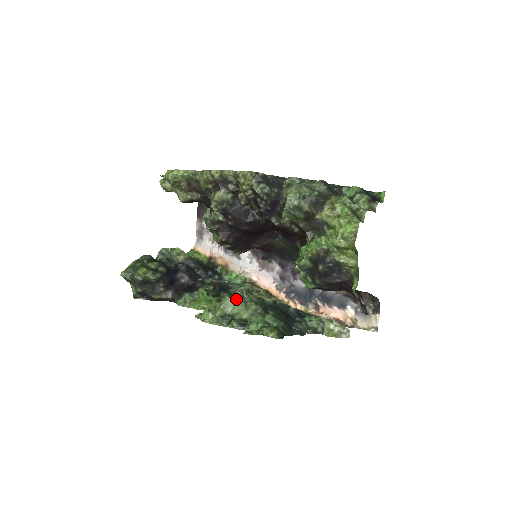
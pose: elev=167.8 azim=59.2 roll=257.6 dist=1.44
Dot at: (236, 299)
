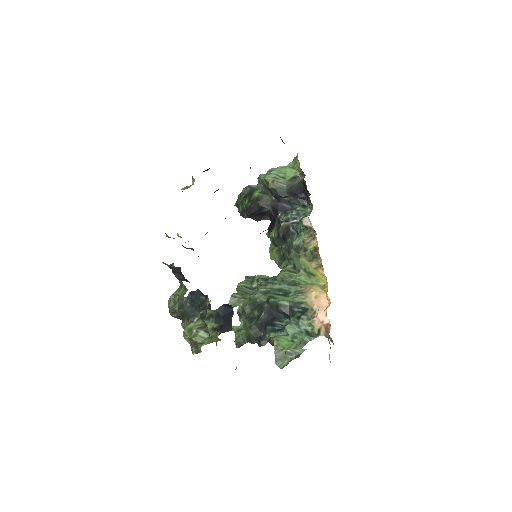
Dot at: (239, 294)
